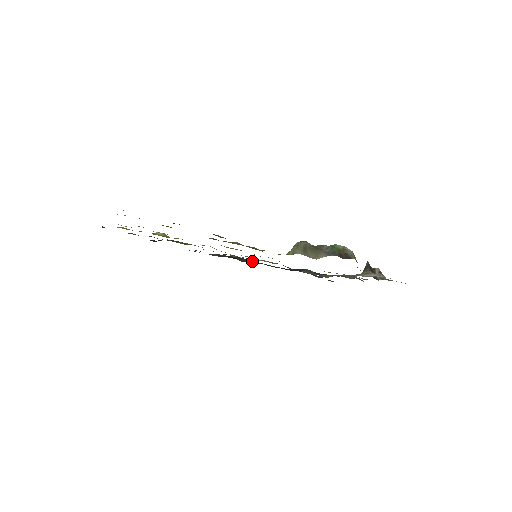
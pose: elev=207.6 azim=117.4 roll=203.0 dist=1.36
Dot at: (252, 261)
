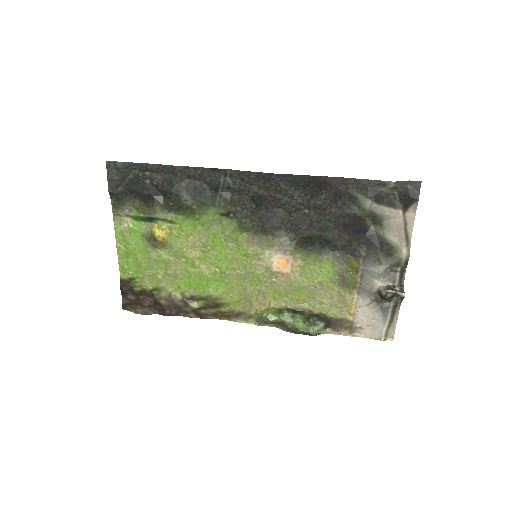
Dot at: (286, 192)
